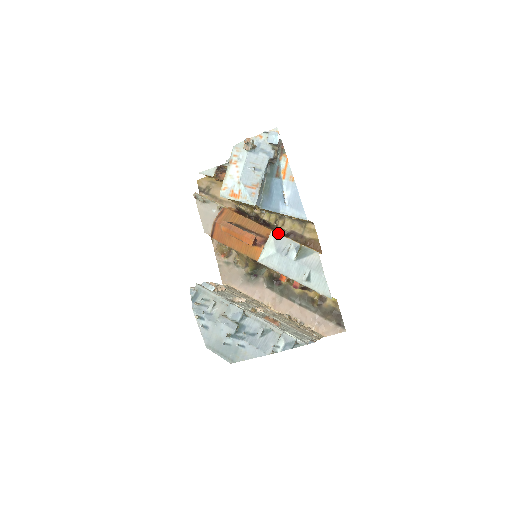
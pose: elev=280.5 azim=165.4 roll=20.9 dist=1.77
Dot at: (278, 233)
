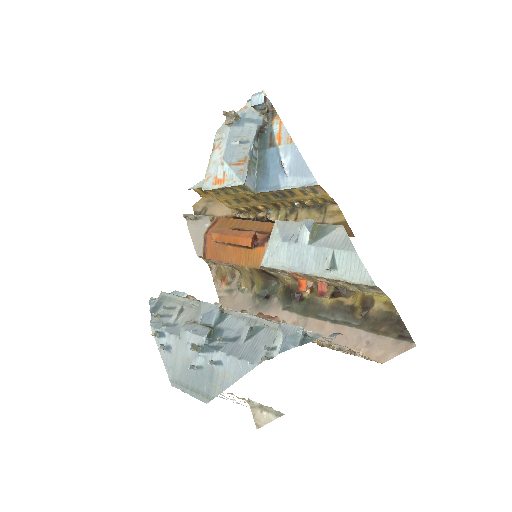
Dot at: occluded
